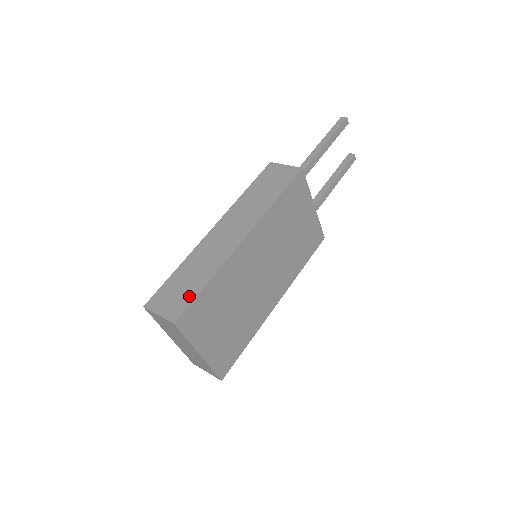
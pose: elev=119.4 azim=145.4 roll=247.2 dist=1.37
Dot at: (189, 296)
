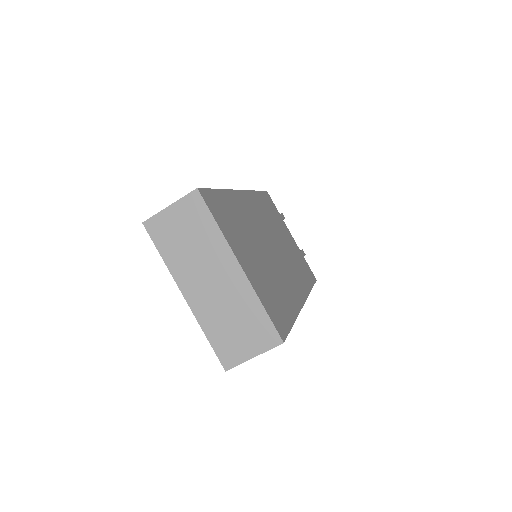
Dot at: occluded
